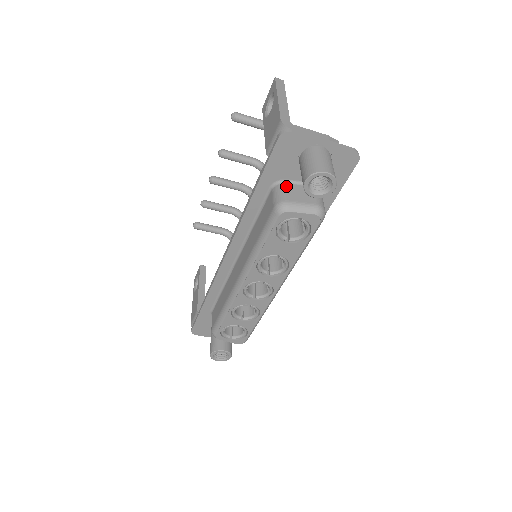
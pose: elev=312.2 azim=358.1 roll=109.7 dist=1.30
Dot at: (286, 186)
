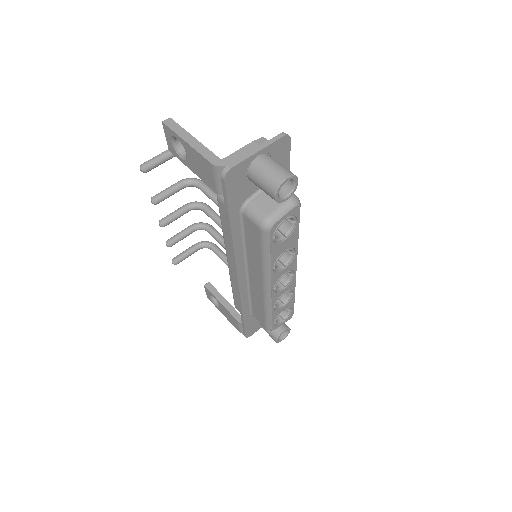
Dot at: (253, 203)
